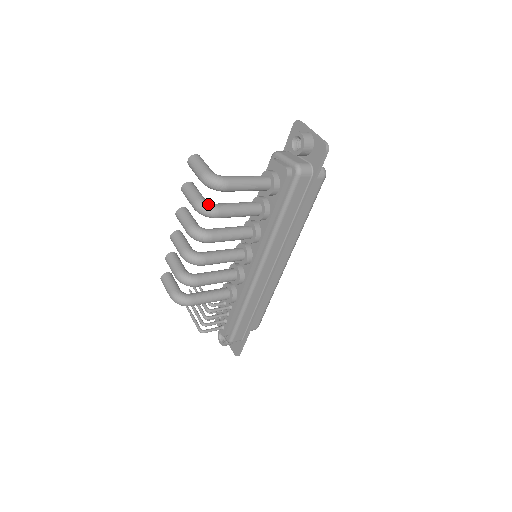
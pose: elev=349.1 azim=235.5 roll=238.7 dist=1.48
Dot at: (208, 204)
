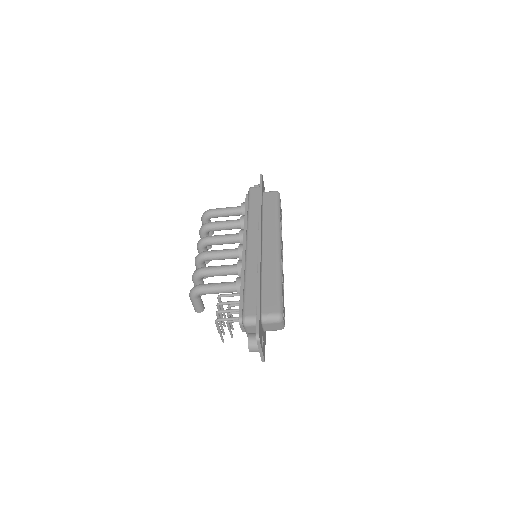
Dot at: occluded
